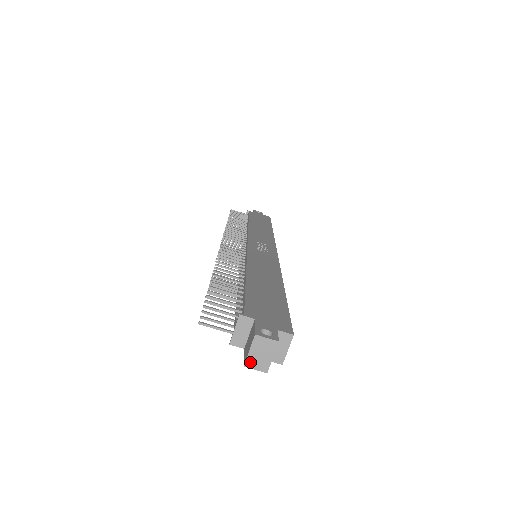
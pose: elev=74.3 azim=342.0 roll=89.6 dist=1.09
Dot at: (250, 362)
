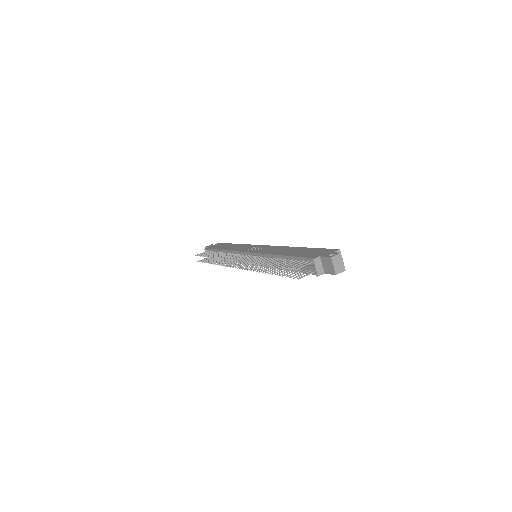
Dot at: (337, 271)
